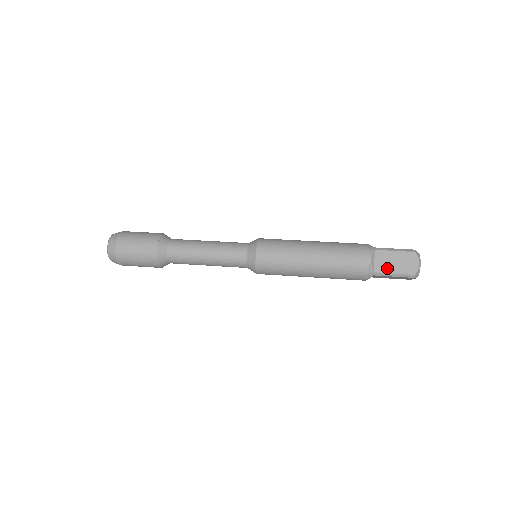
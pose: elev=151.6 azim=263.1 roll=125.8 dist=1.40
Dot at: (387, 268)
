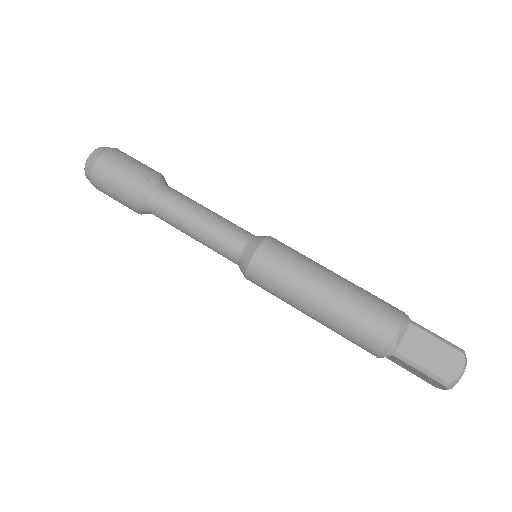
Dot at: (416, 355)
